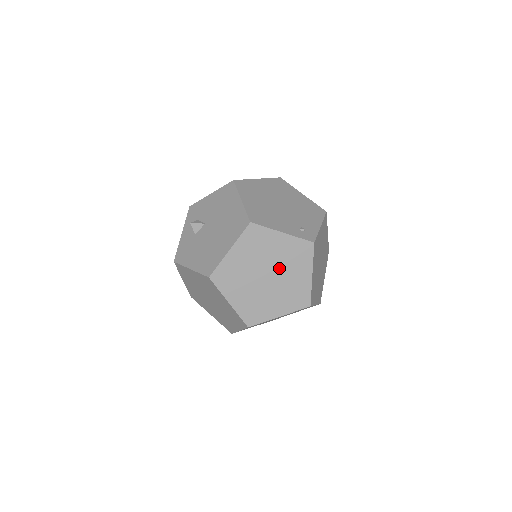
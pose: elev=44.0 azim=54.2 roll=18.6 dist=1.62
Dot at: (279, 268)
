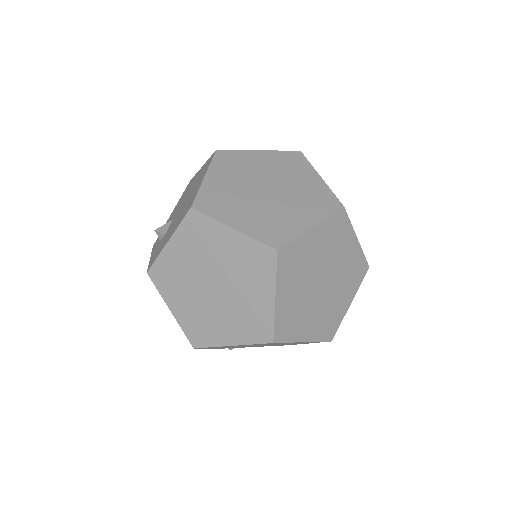
Dot at: (276, 180)
